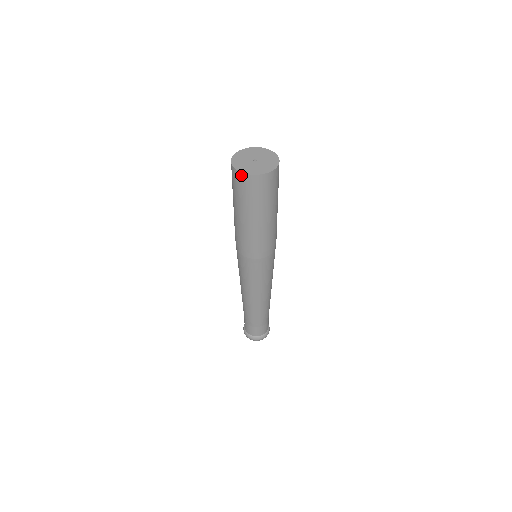
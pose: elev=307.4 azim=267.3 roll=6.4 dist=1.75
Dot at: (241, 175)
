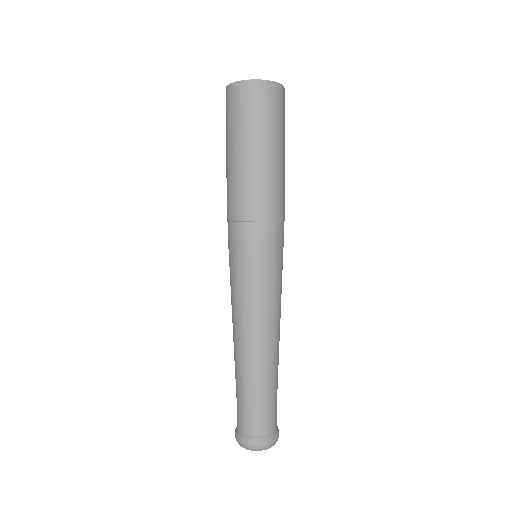
Dot at: (235, 86)
